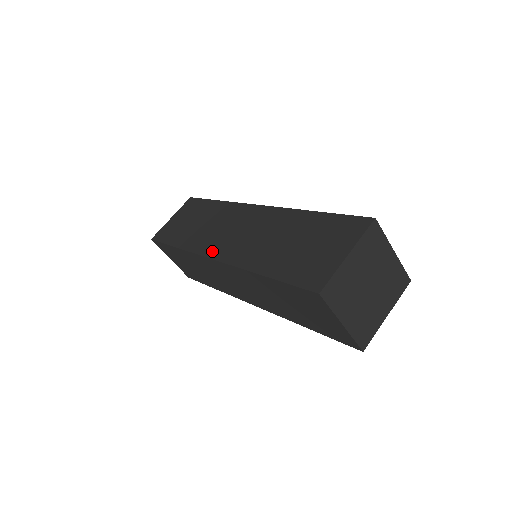
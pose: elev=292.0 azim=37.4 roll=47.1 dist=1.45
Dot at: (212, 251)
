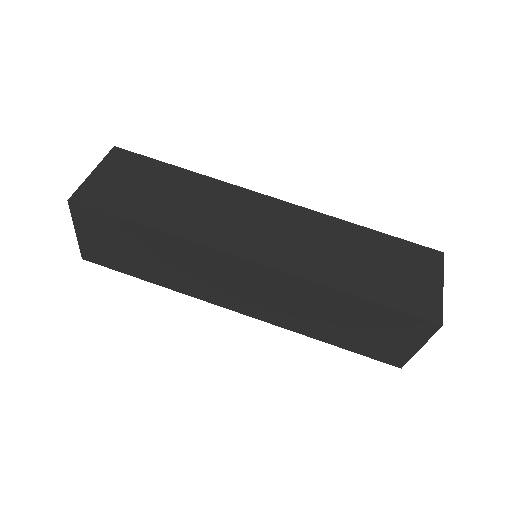
Dot at: (241, 249)
